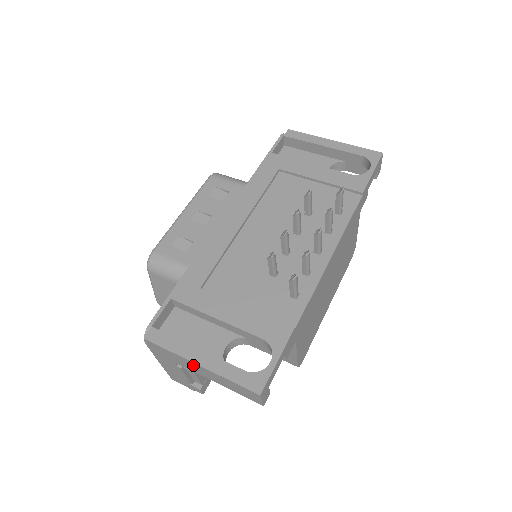
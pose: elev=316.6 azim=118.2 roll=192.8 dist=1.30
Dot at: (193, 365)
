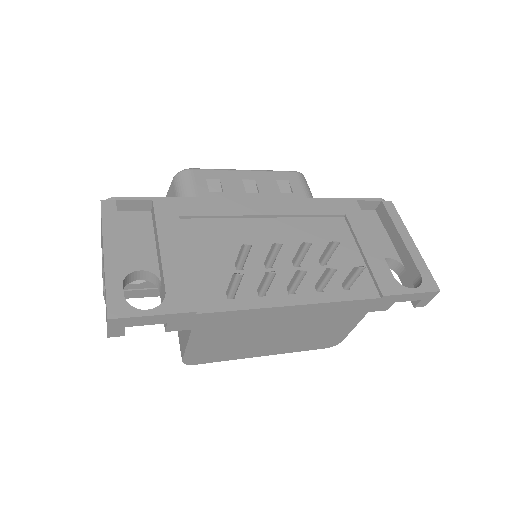
Dot at: occluded
